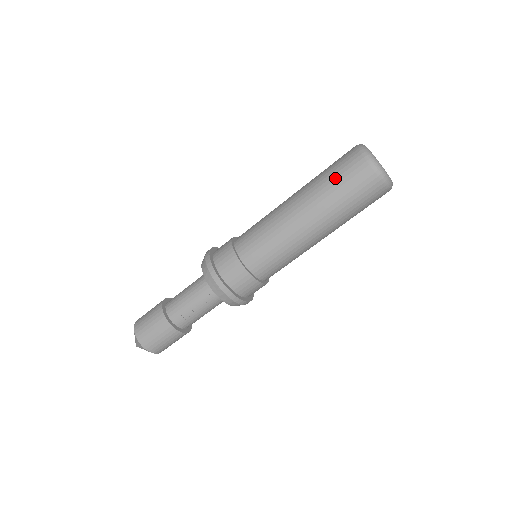
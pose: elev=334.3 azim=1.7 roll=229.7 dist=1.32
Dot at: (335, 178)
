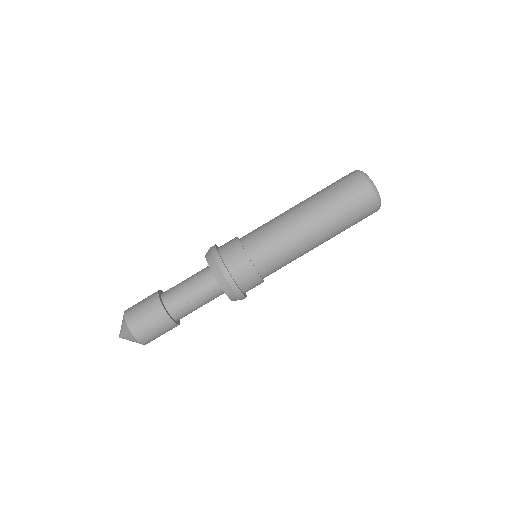
Dot at: (339, 193)
